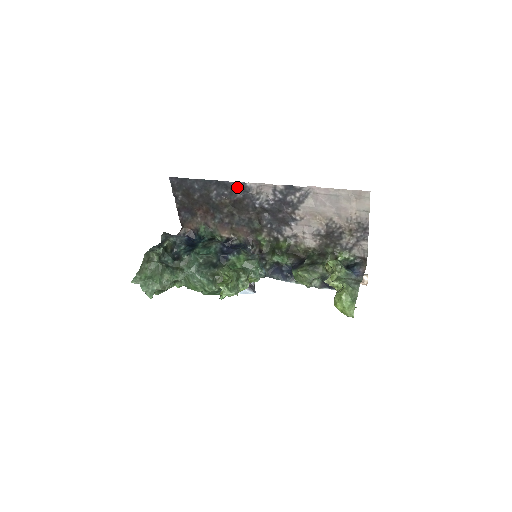
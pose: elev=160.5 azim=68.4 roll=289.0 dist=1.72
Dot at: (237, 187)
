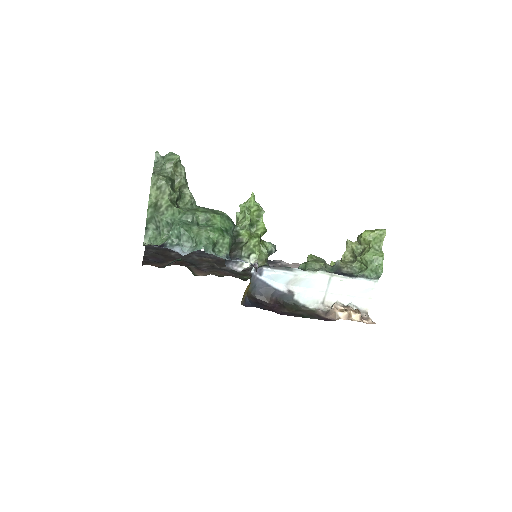
Dot at: occluded
